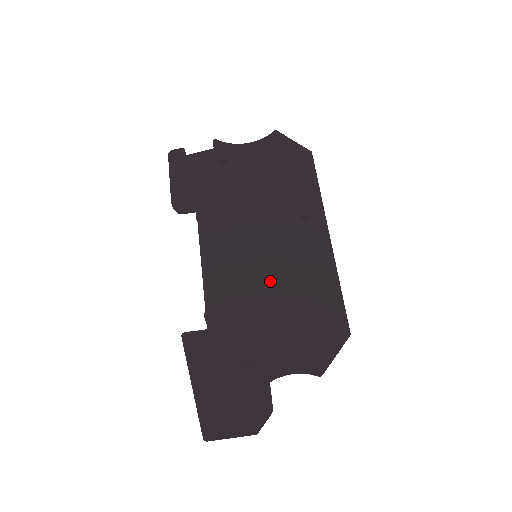
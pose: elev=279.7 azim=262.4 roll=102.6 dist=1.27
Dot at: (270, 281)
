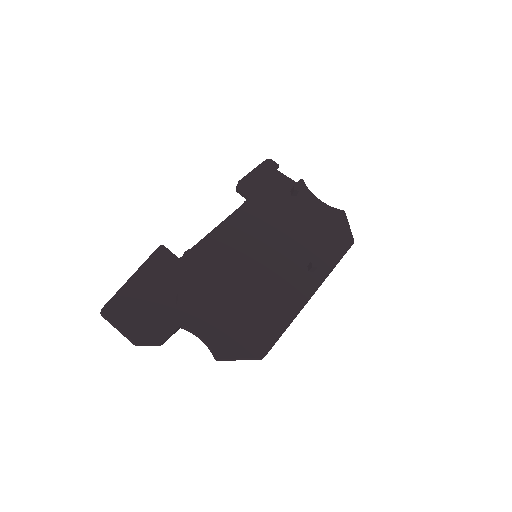
Dot at: (249, 276)
